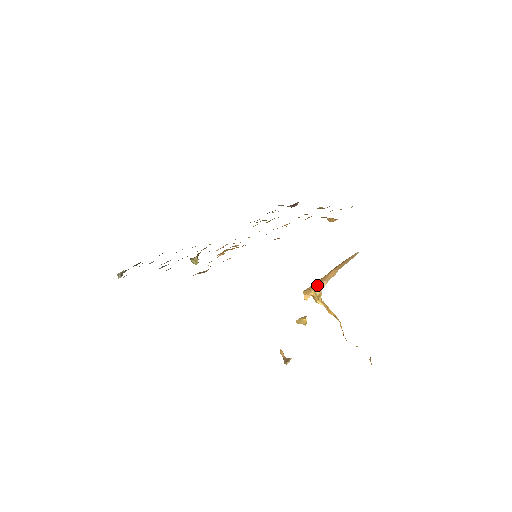
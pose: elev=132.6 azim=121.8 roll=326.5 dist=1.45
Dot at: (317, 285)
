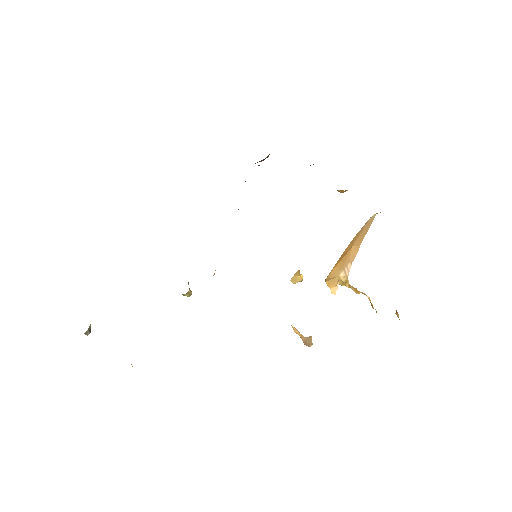
Dot at: (341, 271)
